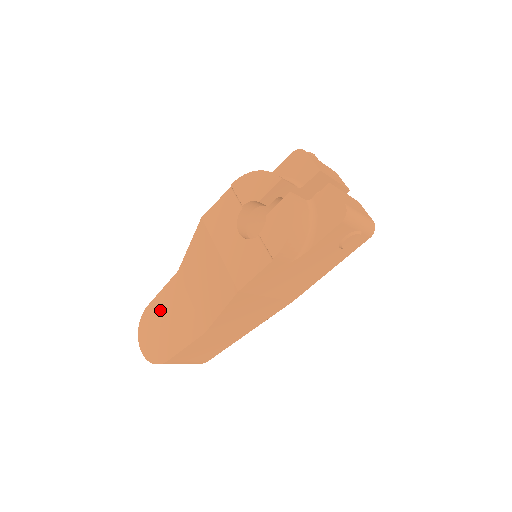
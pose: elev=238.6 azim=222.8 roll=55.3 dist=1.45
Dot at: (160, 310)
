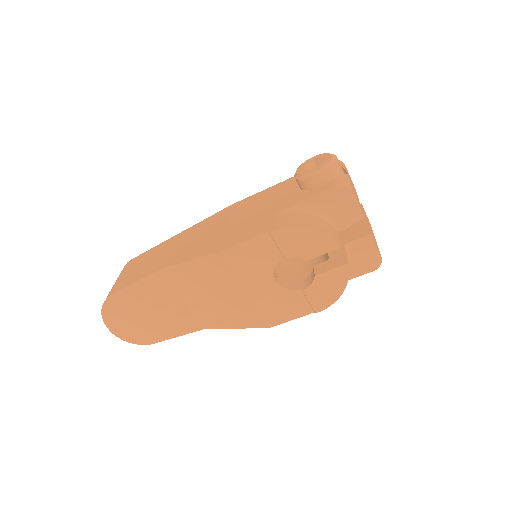
Dot at: (135, 302)
